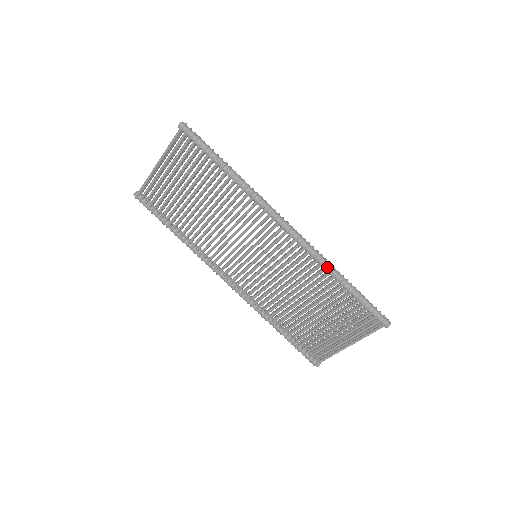
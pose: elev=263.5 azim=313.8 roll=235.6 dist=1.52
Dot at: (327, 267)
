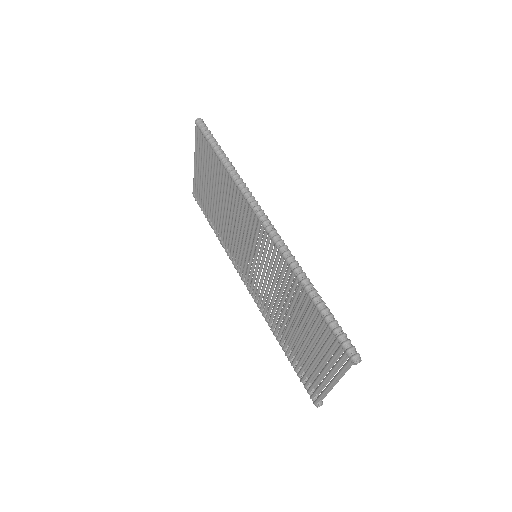
Dot at: (293, 270)
